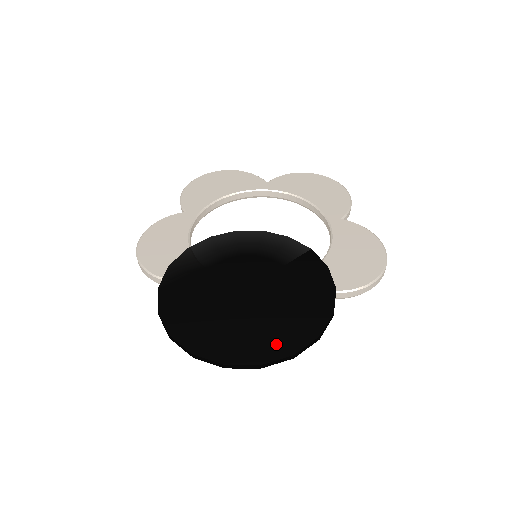
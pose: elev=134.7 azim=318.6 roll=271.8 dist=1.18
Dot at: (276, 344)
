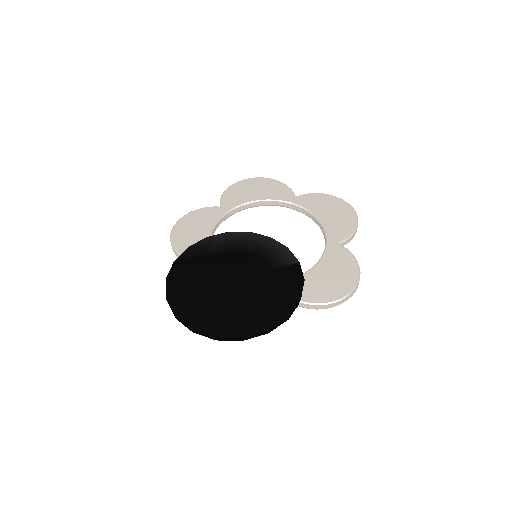
Dot at: (234, 326)
